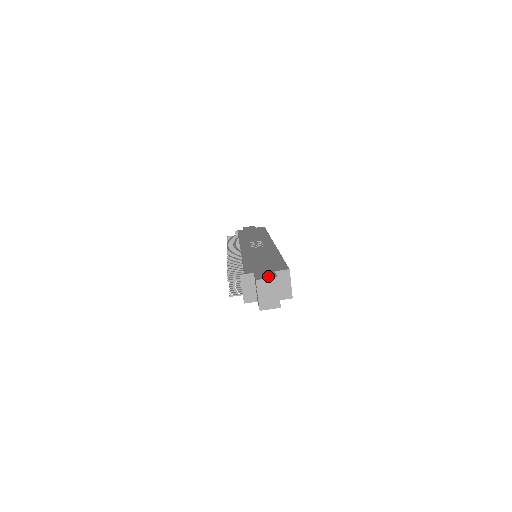
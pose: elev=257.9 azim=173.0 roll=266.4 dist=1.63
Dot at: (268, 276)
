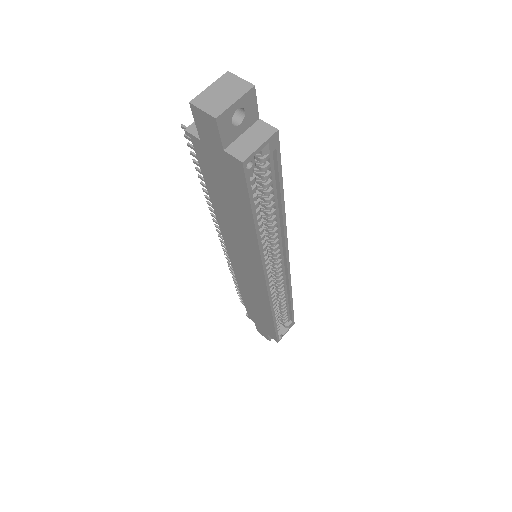
Dot at: occluded
